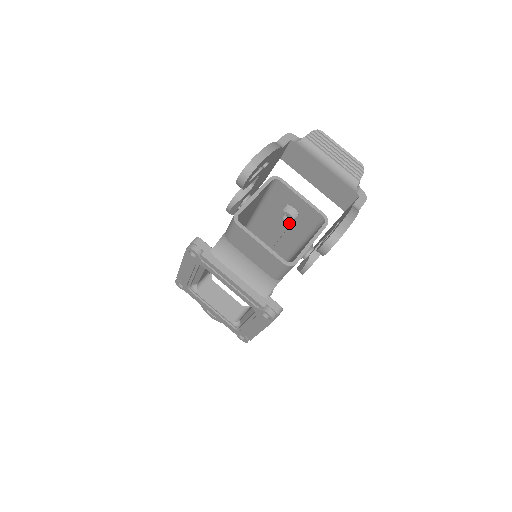
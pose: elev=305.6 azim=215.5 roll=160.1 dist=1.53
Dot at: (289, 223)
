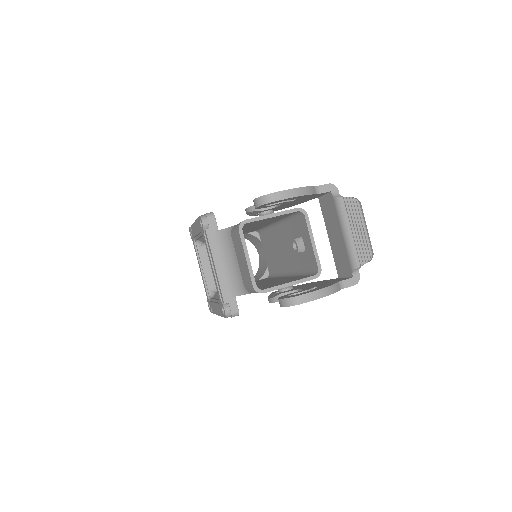
Dot at: (294, 251)
